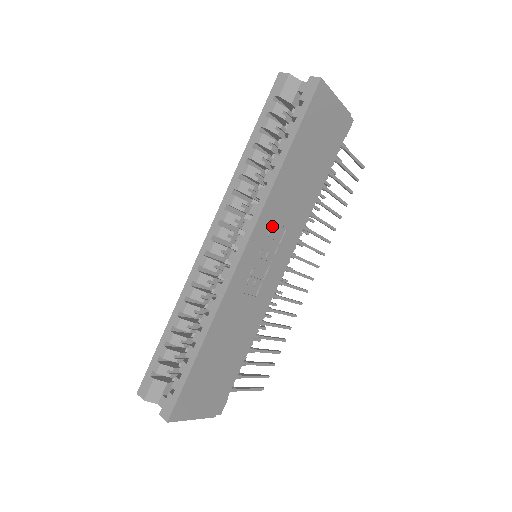
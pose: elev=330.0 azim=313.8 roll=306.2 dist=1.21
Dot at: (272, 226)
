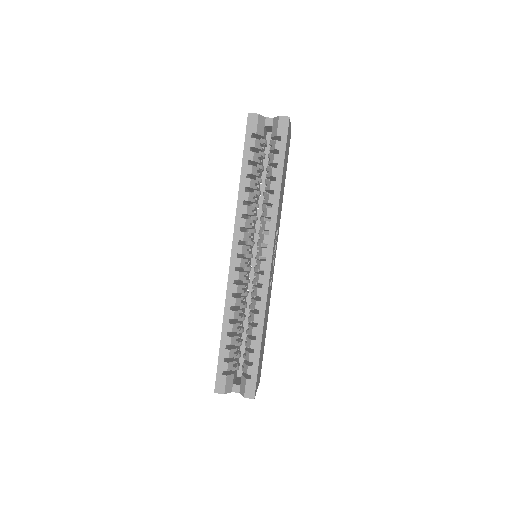
Dot at: occluded
